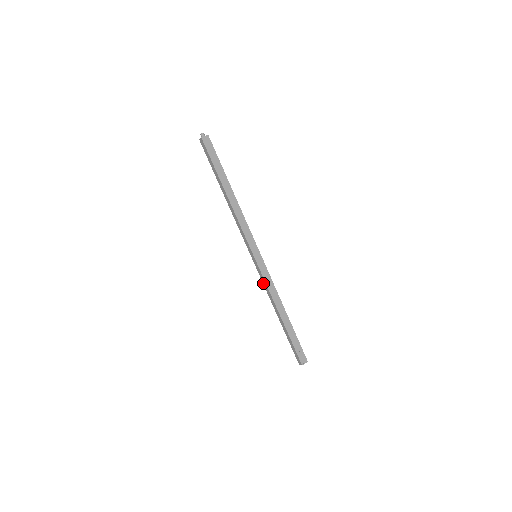
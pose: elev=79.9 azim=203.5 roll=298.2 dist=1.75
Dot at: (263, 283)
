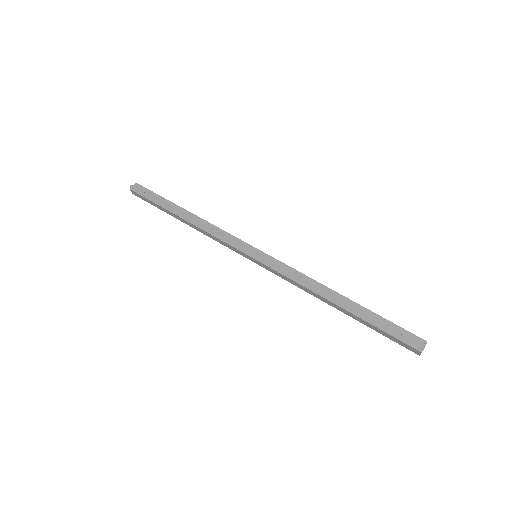
Dot at: (286, 280)
